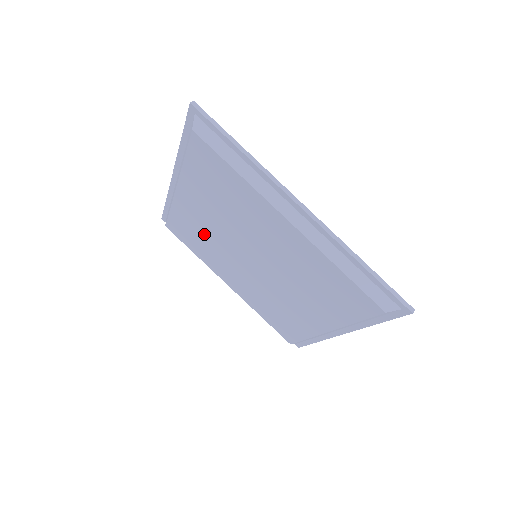
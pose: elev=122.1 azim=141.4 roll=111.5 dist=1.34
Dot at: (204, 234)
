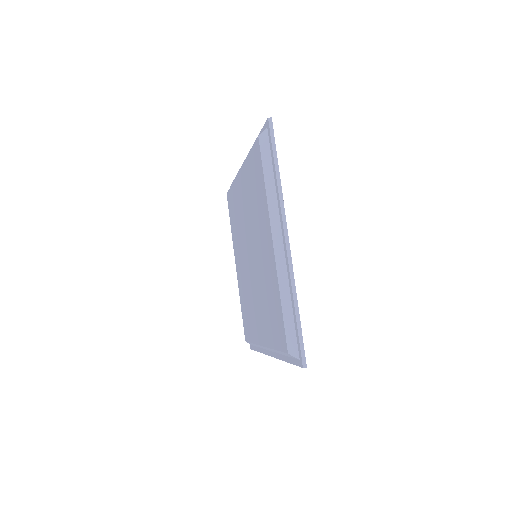
Dot at: (239, 216)
